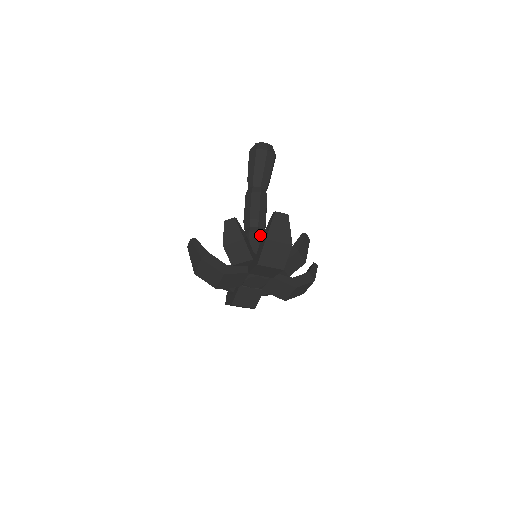
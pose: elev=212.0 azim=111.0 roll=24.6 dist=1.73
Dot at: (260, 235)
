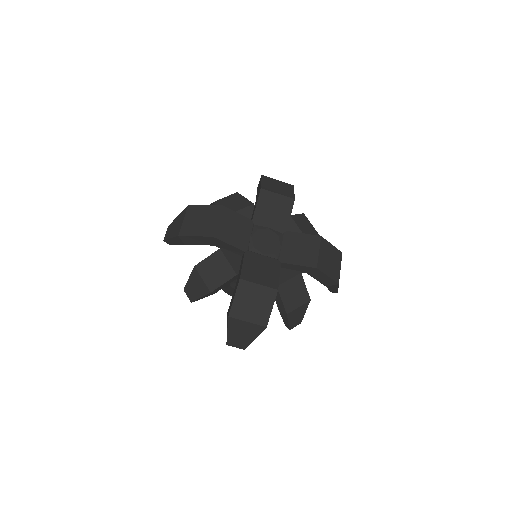
Dot at: occluded
